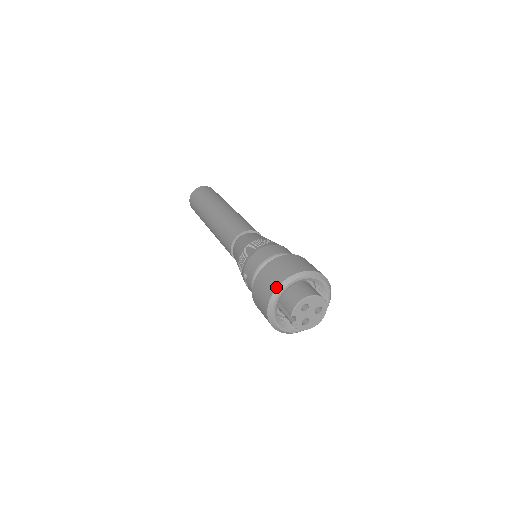
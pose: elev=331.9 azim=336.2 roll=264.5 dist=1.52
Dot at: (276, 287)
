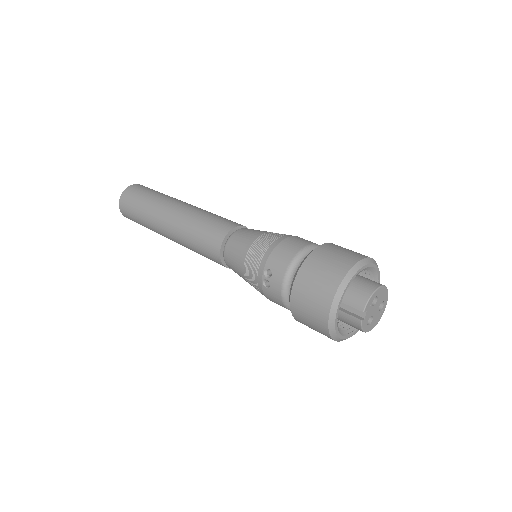
Dot at: (344, 275)
